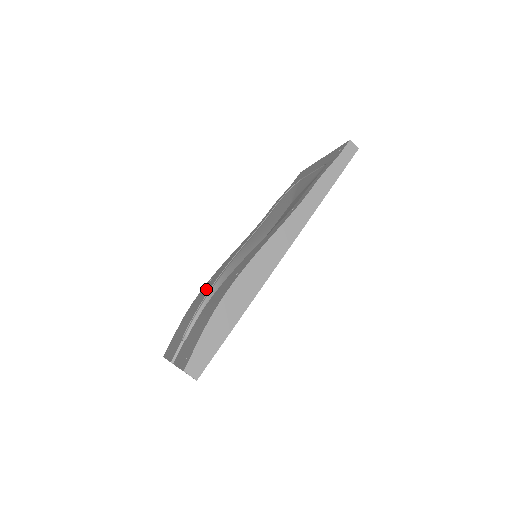
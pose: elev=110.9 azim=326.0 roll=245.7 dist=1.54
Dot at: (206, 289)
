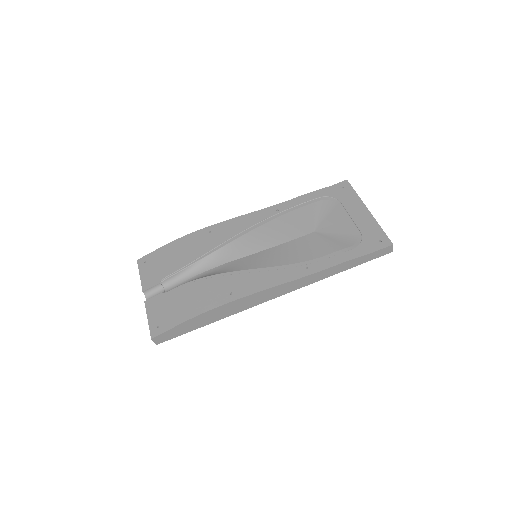
Dot at: (202, 244)
